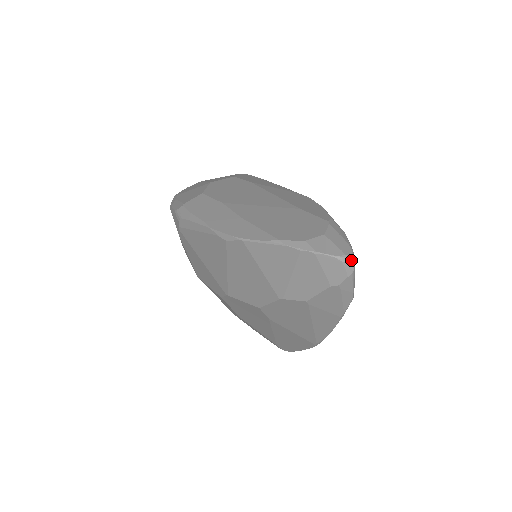
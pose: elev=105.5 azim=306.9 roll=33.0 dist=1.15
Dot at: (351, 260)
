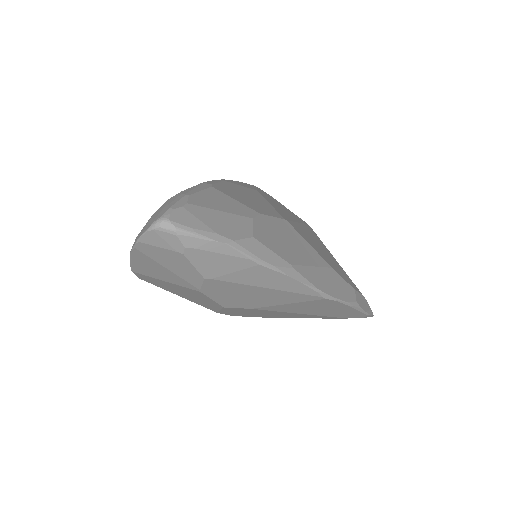
Dot at: (162, 221)
